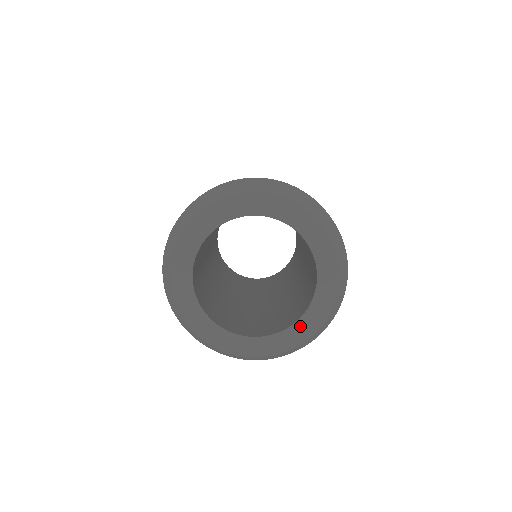
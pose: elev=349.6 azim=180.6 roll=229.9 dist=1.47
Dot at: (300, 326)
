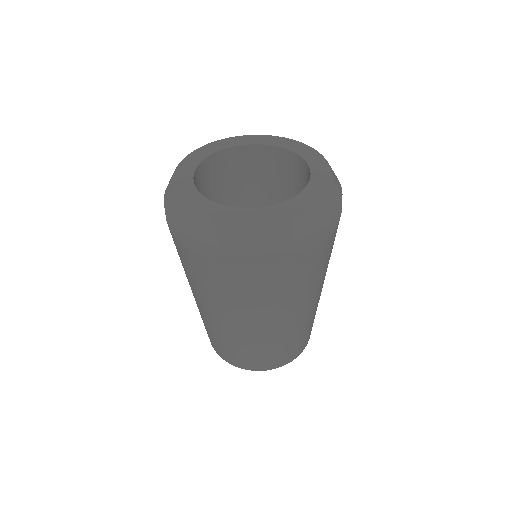
Dot at: (314, 166)
